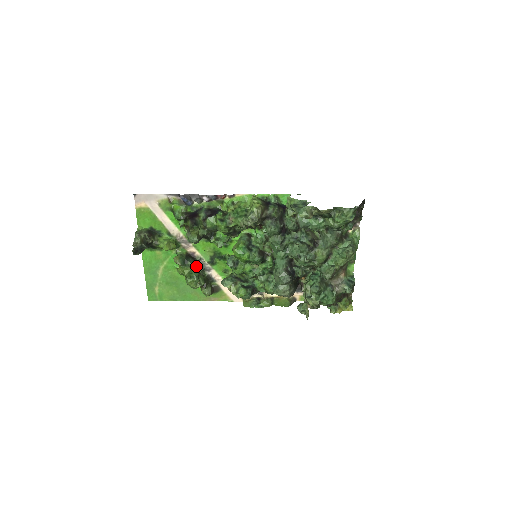
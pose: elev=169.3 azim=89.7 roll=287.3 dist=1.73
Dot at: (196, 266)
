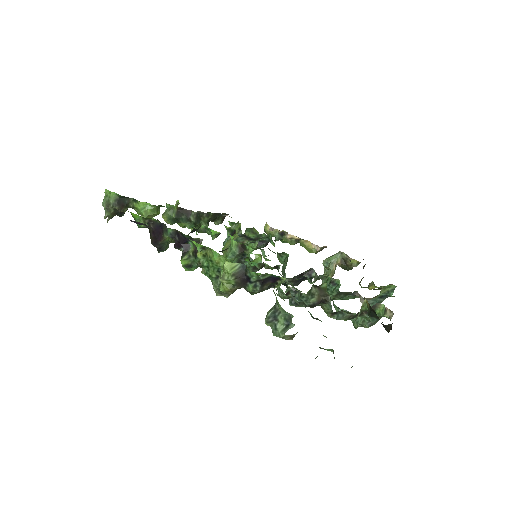
Dot at: (192, 222)
